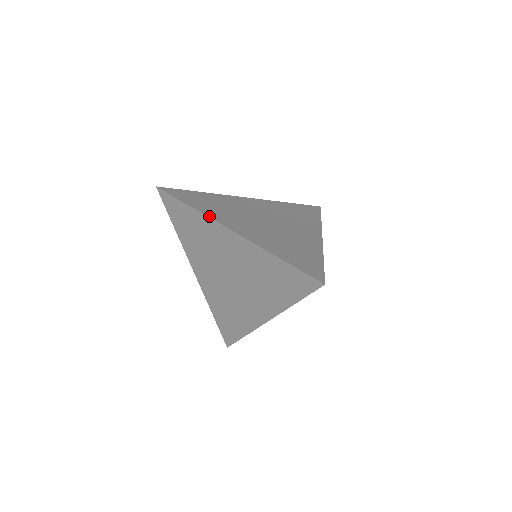
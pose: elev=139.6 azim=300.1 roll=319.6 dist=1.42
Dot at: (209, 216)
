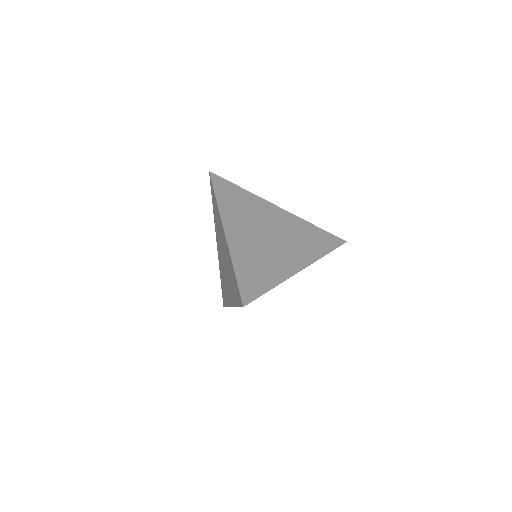
Dot at: (221, 213)
